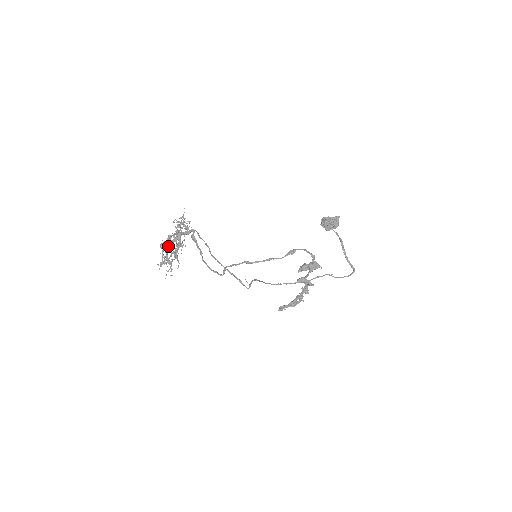
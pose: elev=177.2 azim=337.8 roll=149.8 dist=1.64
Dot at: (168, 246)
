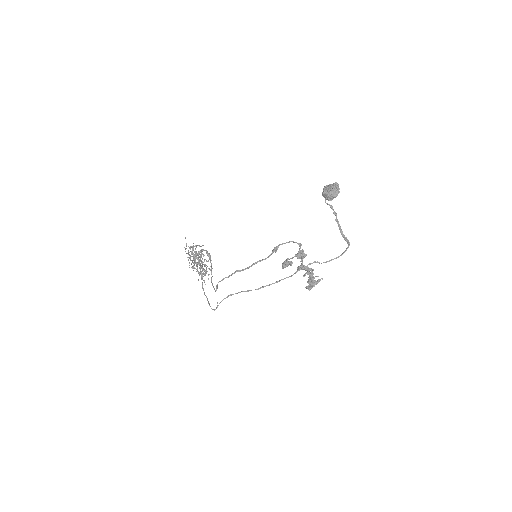
Dot at: occluded
